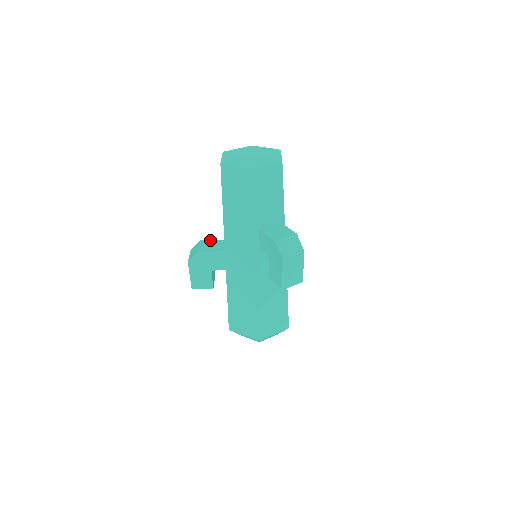
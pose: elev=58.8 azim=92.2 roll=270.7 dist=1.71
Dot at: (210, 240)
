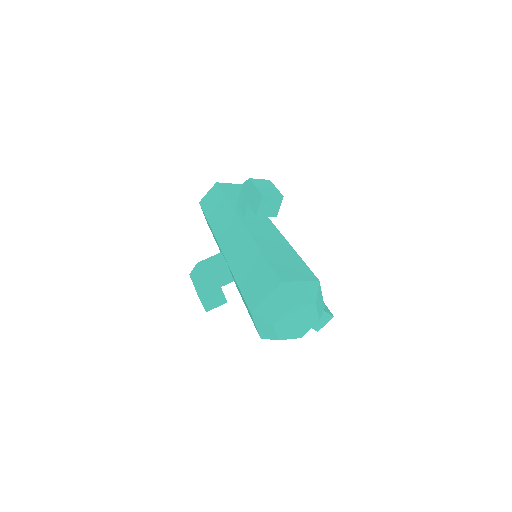
Dot at: occluded
